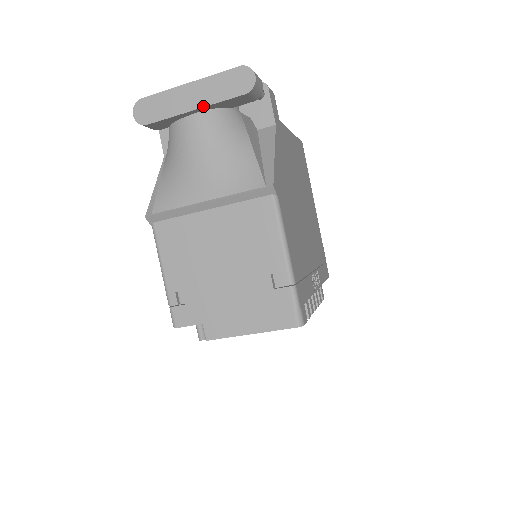
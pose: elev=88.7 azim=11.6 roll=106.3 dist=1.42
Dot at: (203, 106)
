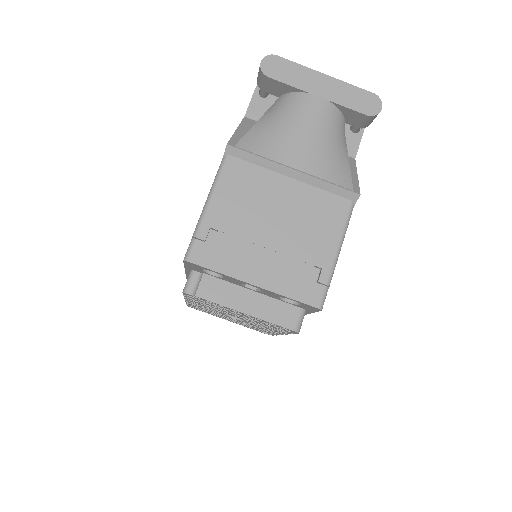
Dot at: (327, 99)
